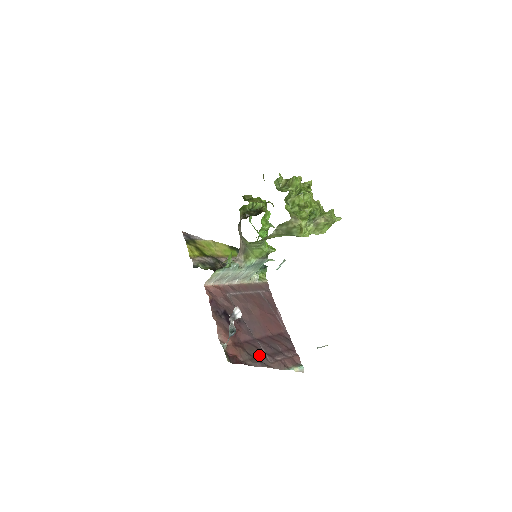
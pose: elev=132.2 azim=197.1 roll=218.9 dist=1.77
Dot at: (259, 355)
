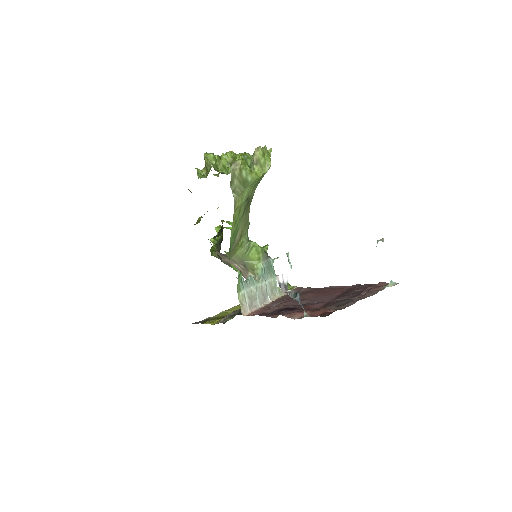
Dot at: (345, 302)
